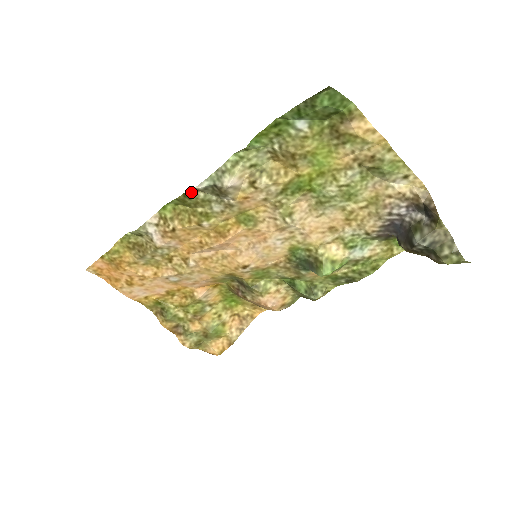
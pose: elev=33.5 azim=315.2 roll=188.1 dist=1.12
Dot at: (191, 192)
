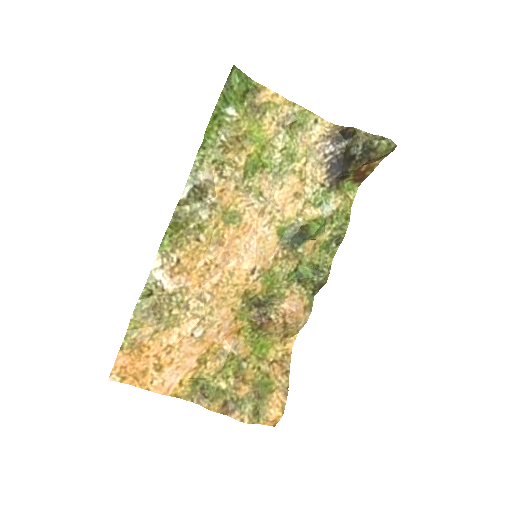
Dot at: (178, 210)
